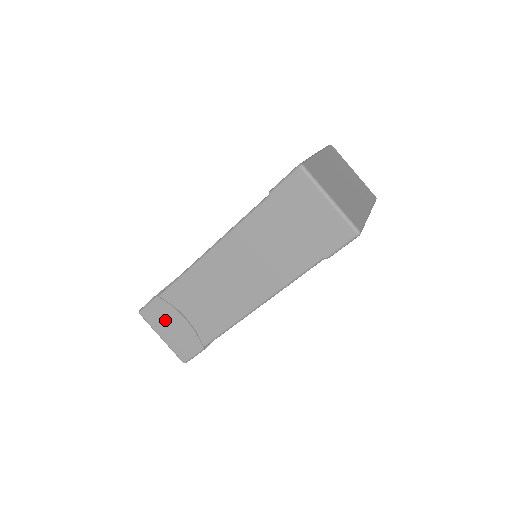
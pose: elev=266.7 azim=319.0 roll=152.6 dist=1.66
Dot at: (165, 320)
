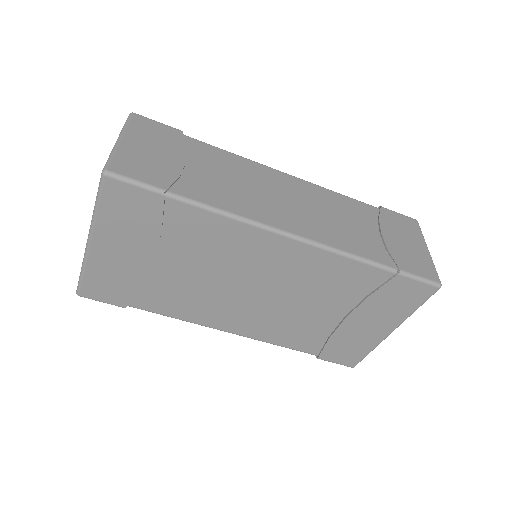
Dot at: (157, 140)
